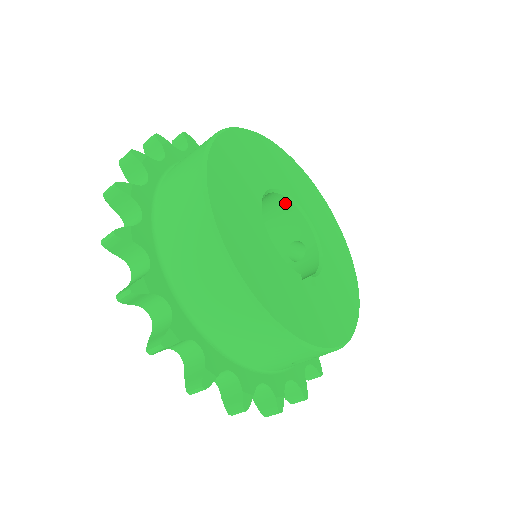
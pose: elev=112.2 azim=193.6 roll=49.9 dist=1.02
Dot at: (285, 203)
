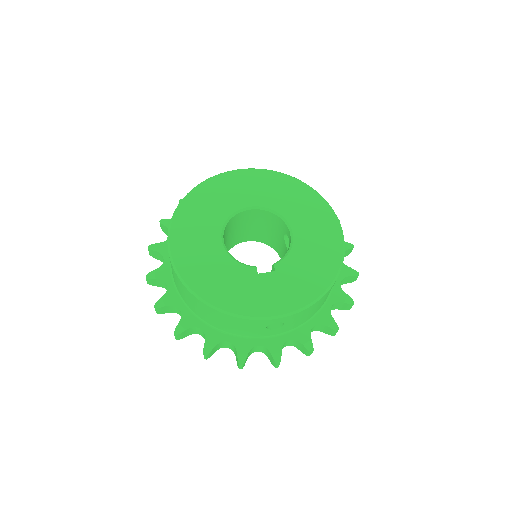
Dot at: (262, 212)
